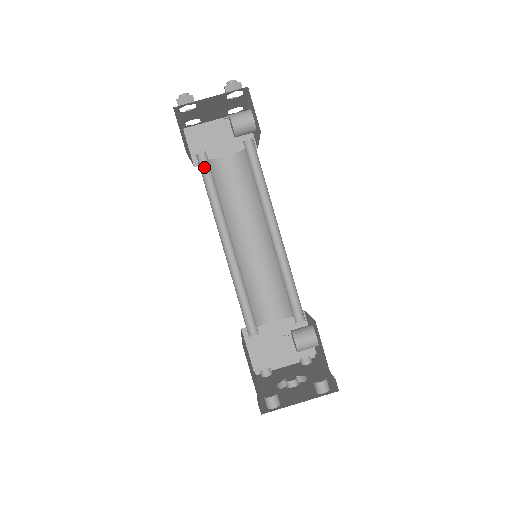
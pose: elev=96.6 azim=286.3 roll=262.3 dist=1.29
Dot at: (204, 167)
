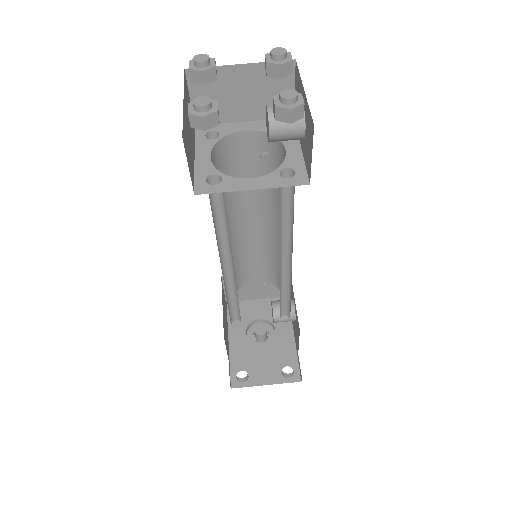
Dot at: occluded
